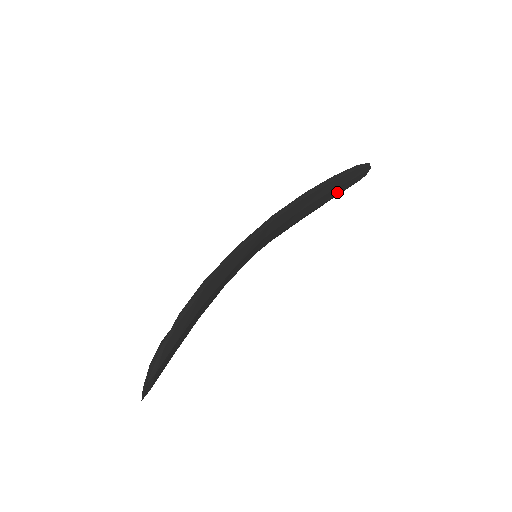
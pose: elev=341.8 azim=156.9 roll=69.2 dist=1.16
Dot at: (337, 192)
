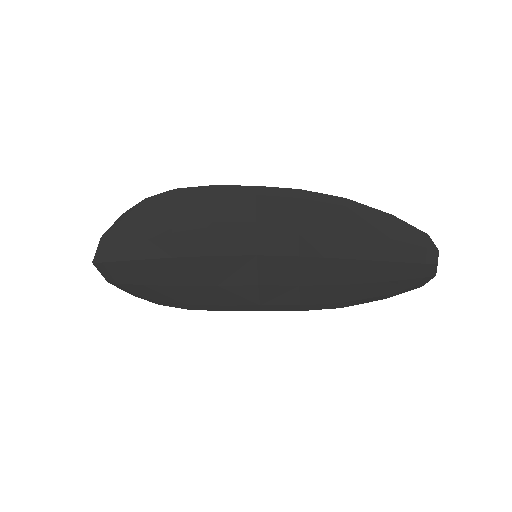
Dot at: (378, 252)
